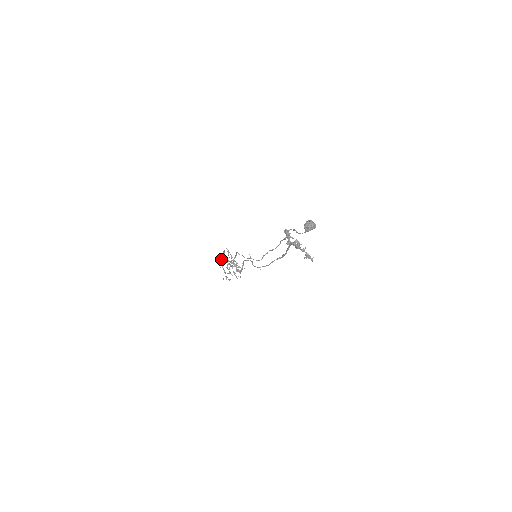
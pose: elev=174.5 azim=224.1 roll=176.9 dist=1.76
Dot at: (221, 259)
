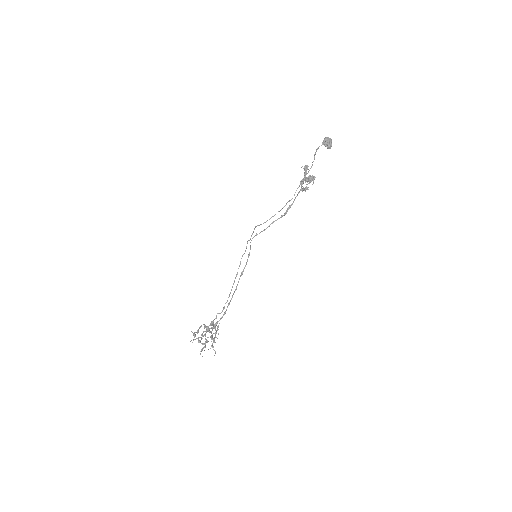
Dot at: (206, 326)
